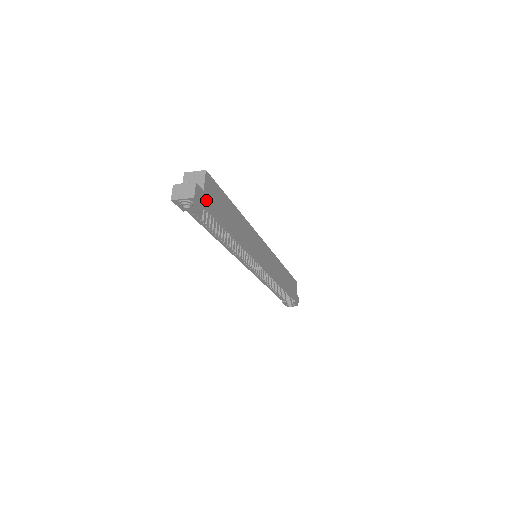
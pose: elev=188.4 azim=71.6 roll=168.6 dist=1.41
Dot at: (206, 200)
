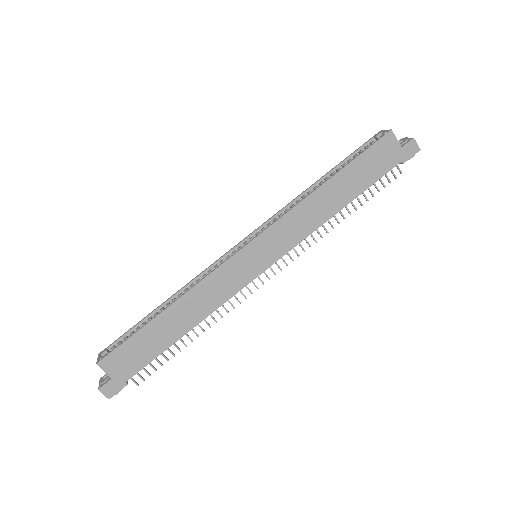
Dot at: (121, 378)
